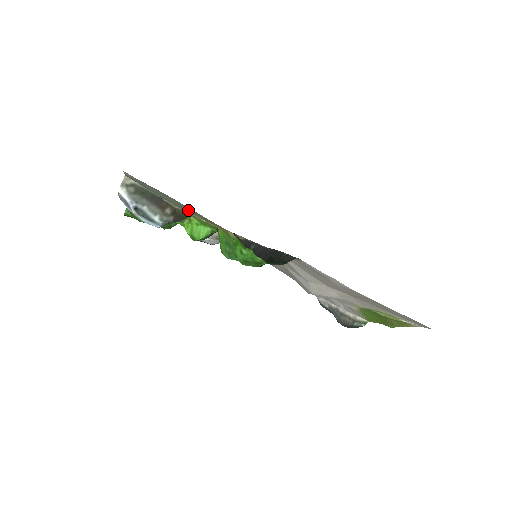
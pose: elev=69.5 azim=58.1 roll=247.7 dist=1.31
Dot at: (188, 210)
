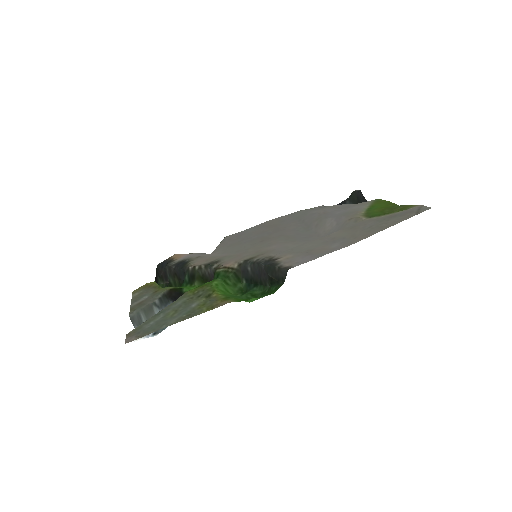
Dot at: (186, 308)
